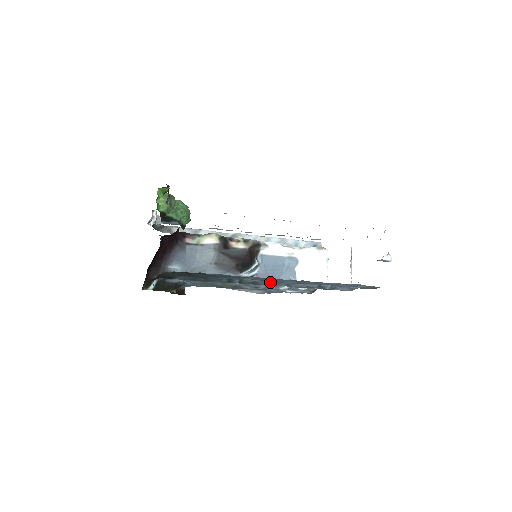
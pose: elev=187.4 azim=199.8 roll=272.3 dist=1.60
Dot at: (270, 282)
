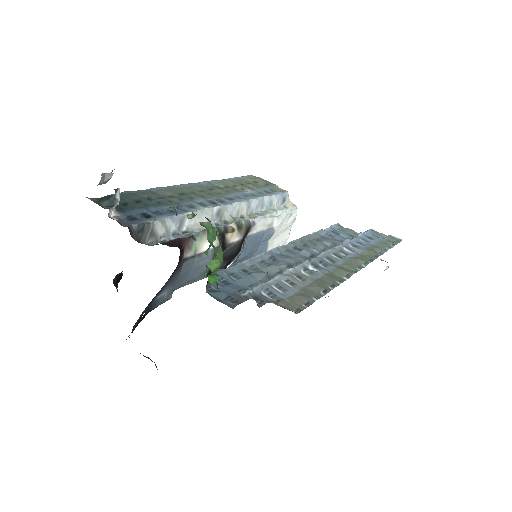
Dot at: occluded
